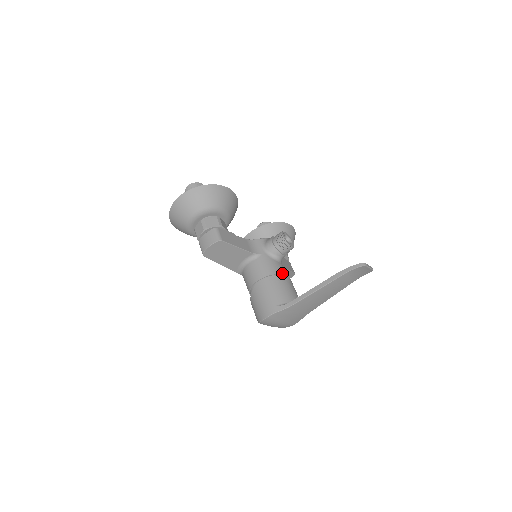
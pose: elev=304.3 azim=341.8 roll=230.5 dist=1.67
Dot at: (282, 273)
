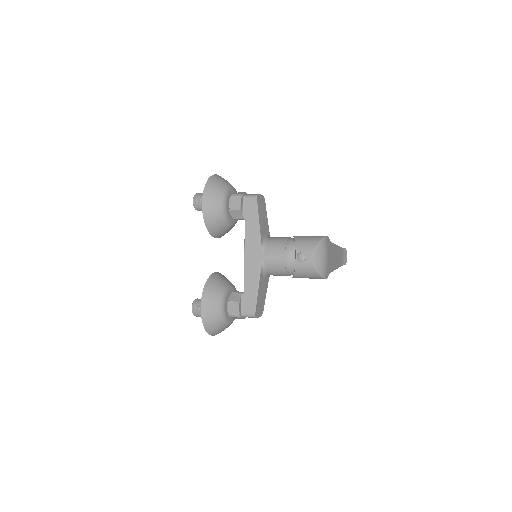
Dot at: occluded
